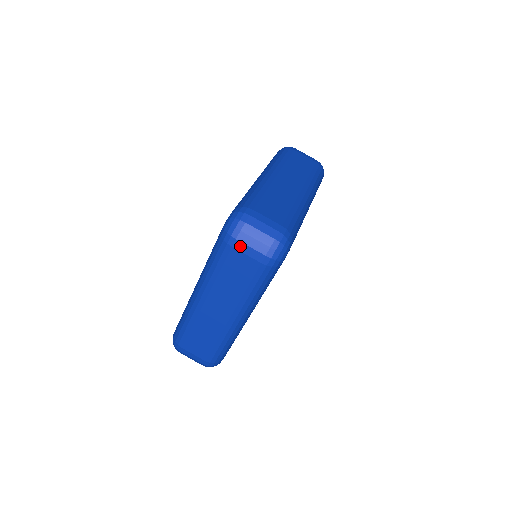
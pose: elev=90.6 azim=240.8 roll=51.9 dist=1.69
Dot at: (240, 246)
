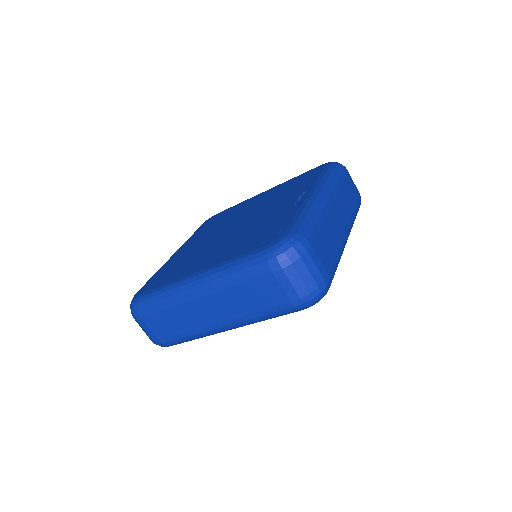
Dot at: (282, 277)
